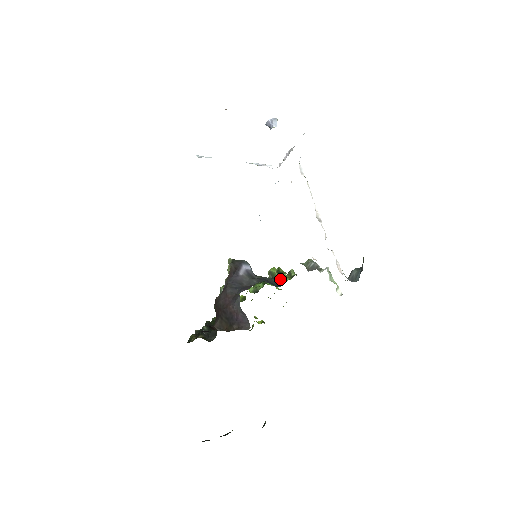
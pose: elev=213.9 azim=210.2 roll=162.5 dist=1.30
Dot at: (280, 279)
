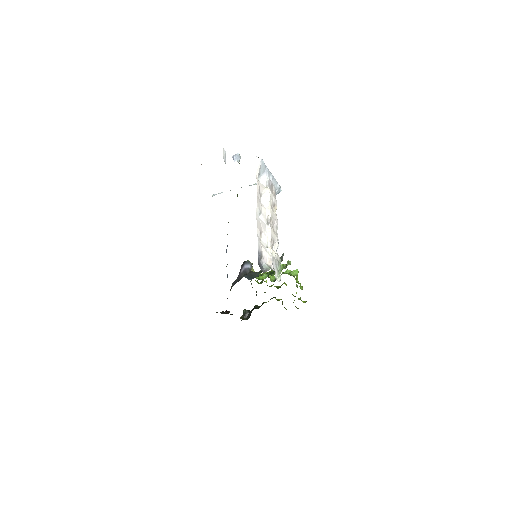
Dot at: (259, 273)
